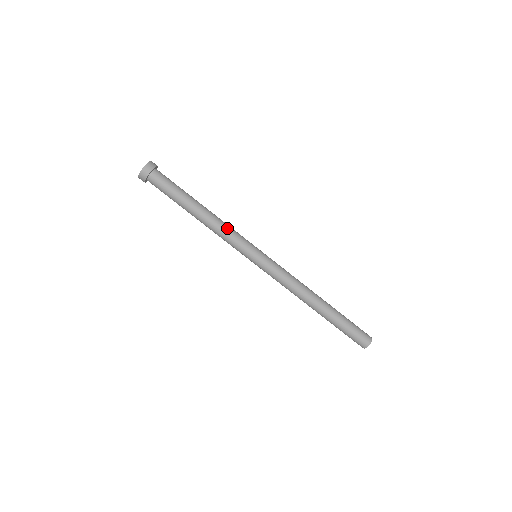
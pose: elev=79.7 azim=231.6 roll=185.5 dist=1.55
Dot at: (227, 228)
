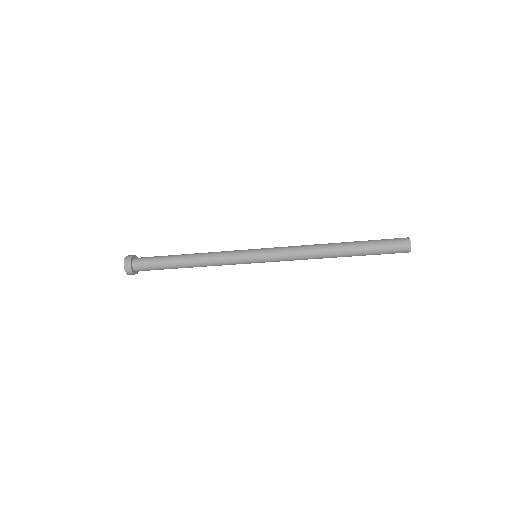
Dot at: (215, 259)
